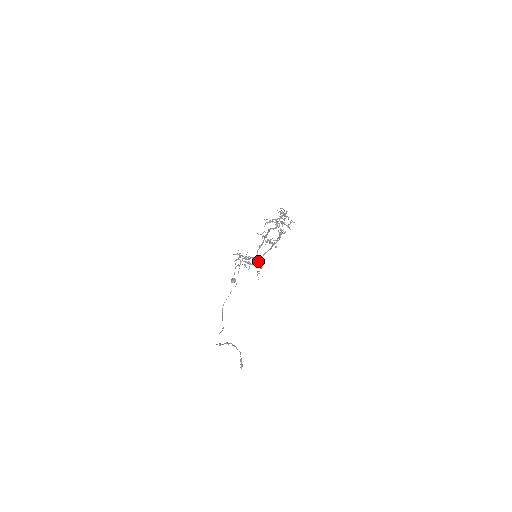
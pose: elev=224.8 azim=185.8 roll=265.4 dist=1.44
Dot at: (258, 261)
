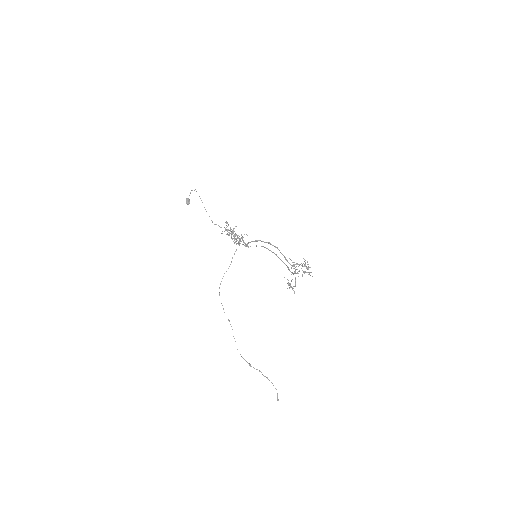
Dot at: (248, 246)
